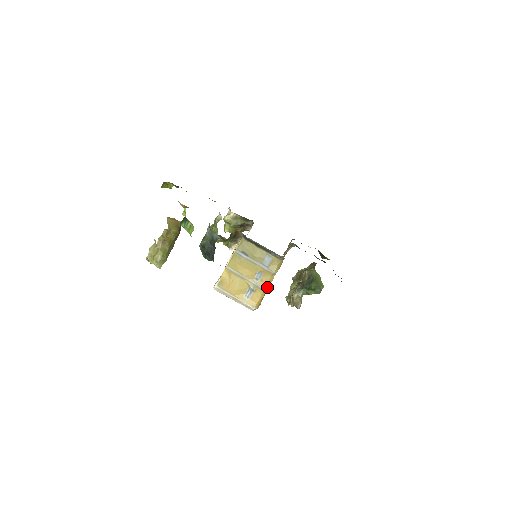
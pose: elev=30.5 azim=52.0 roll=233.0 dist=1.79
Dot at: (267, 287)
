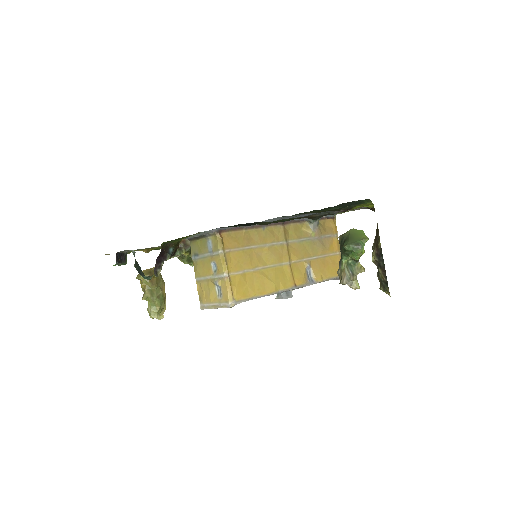
Dot at: (225, 272)
